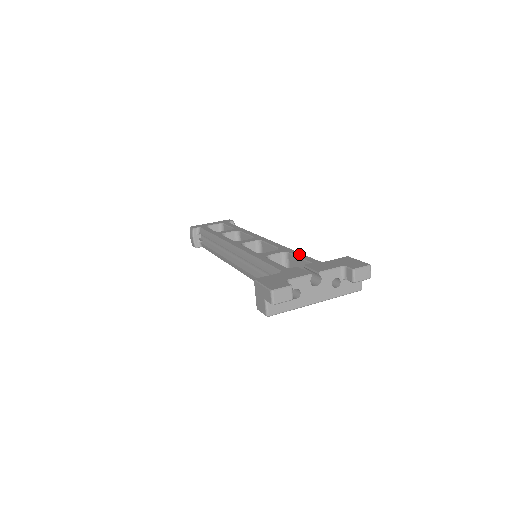
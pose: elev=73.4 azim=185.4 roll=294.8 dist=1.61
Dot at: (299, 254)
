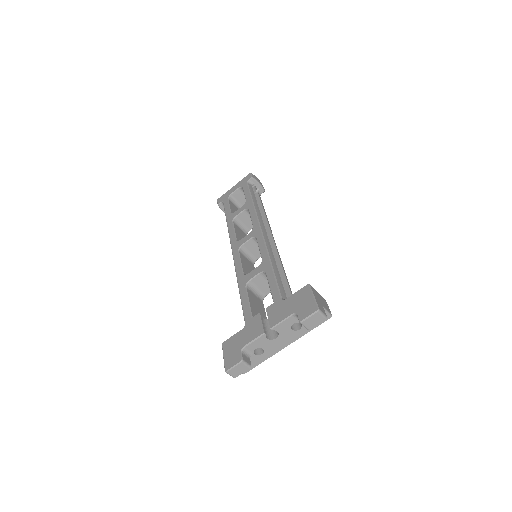
Dot at: (271, 278)
